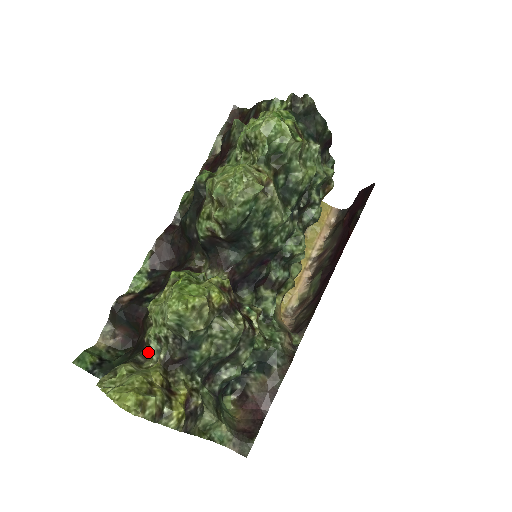
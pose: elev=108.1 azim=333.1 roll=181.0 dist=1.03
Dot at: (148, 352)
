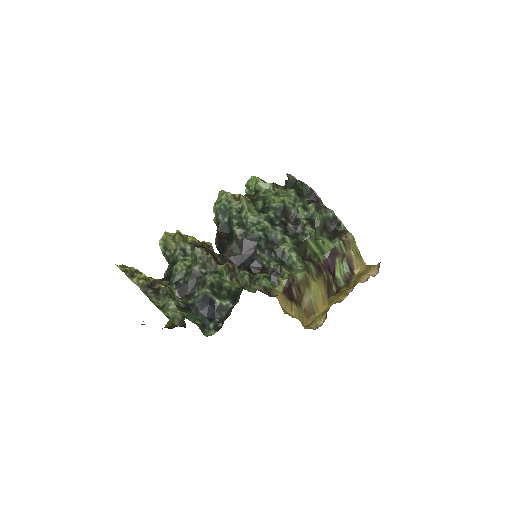
Dot at: occluded
